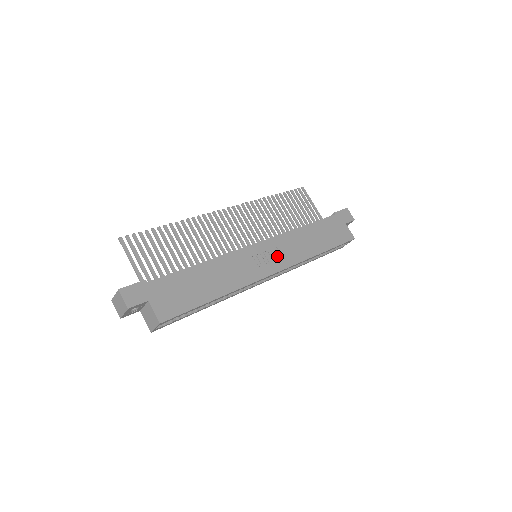
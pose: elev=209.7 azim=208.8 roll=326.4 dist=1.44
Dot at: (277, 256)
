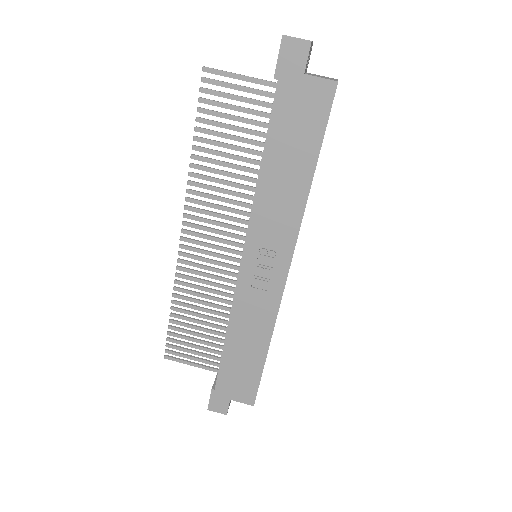
Dot at: (271, 252)
